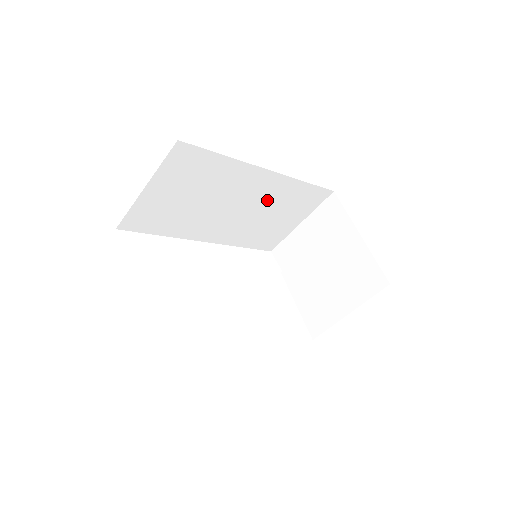
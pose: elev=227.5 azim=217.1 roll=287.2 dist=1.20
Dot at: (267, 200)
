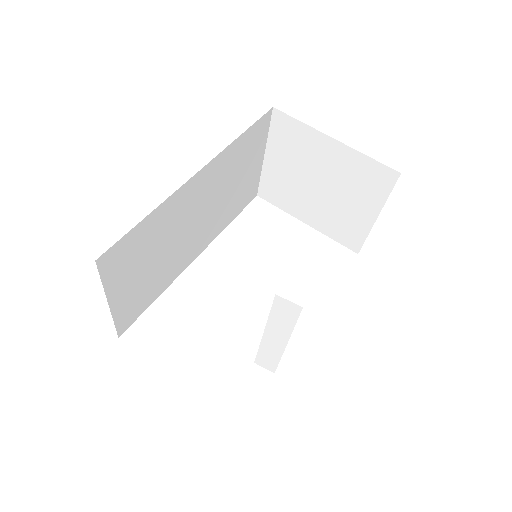
Dot at: (219, 183)
